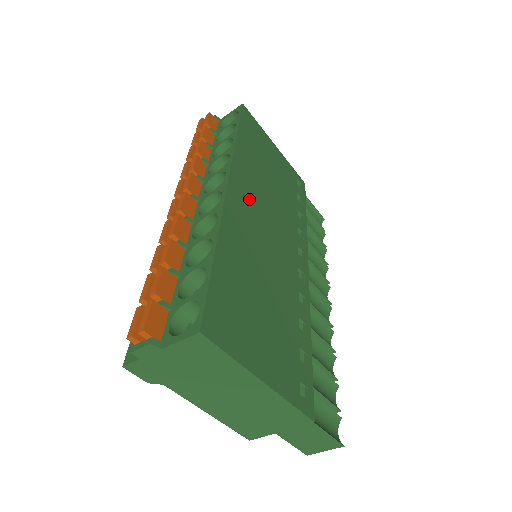
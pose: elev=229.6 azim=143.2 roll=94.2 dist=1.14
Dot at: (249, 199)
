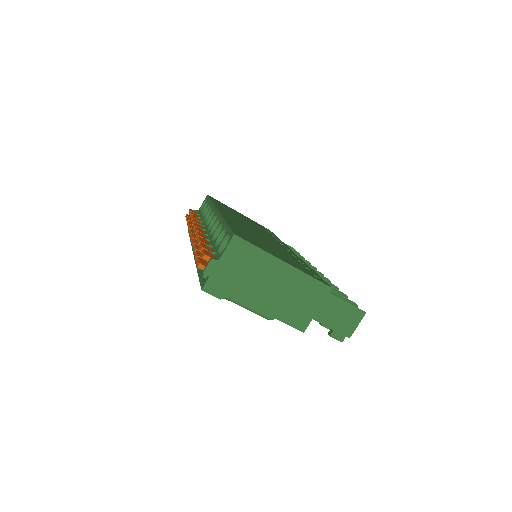
Dot at: (234, 218)
